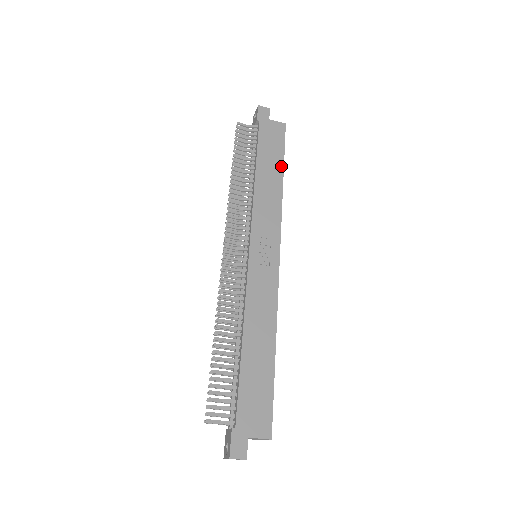
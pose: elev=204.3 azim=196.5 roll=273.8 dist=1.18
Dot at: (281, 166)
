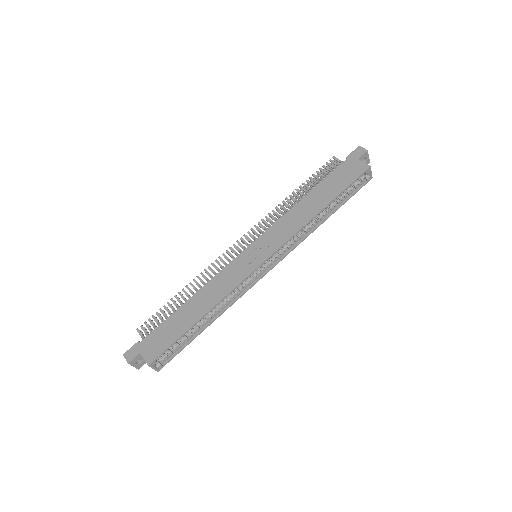
Dot at: (331, 198)
